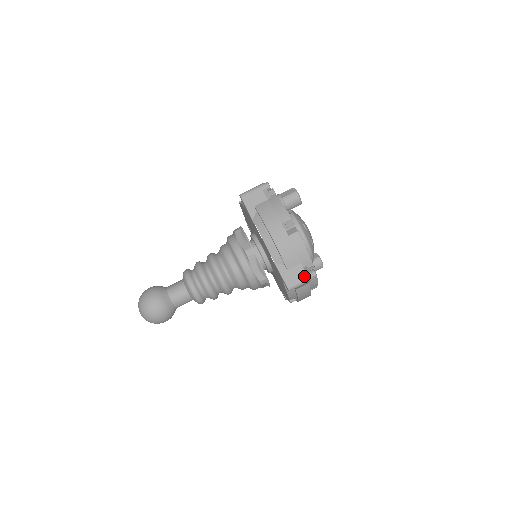
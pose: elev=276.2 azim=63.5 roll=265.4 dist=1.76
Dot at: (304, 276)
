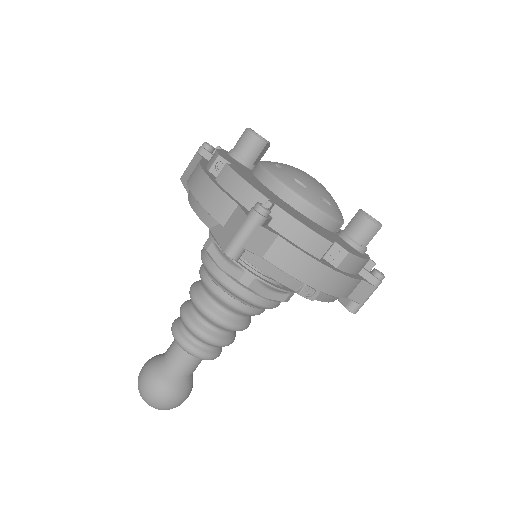
Dot at: (243, 220)
